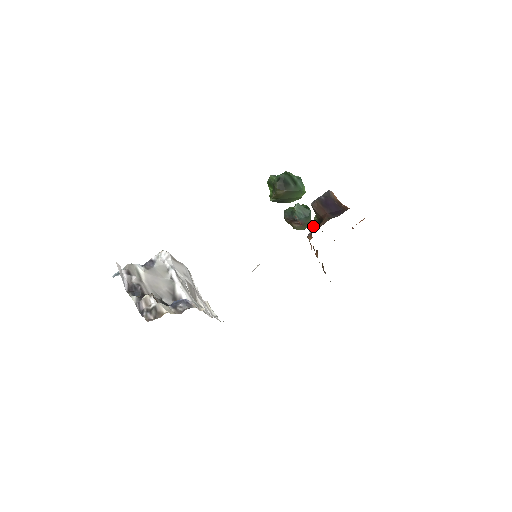
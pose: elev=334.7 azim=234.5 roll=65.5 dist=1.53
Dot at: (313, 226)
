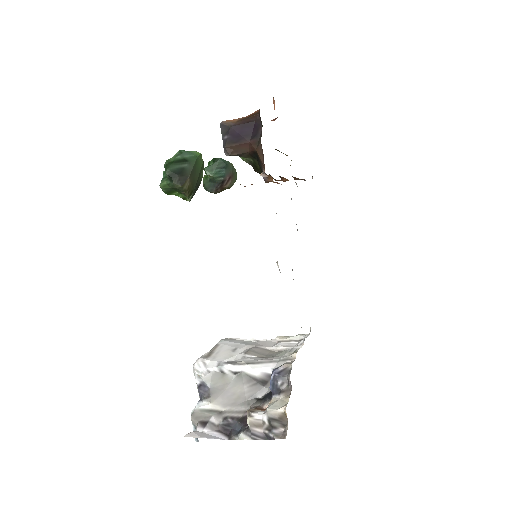
Dot at: (254, 168)
